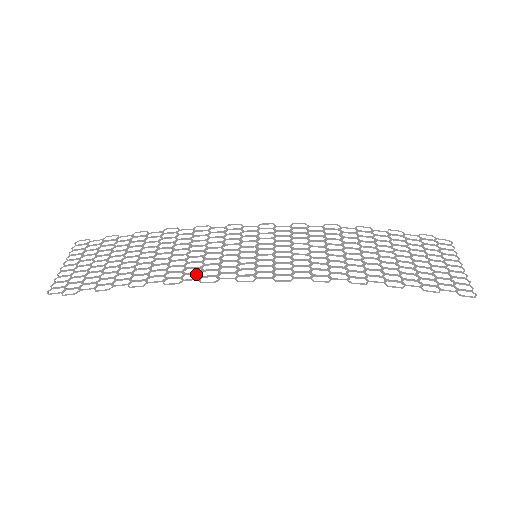
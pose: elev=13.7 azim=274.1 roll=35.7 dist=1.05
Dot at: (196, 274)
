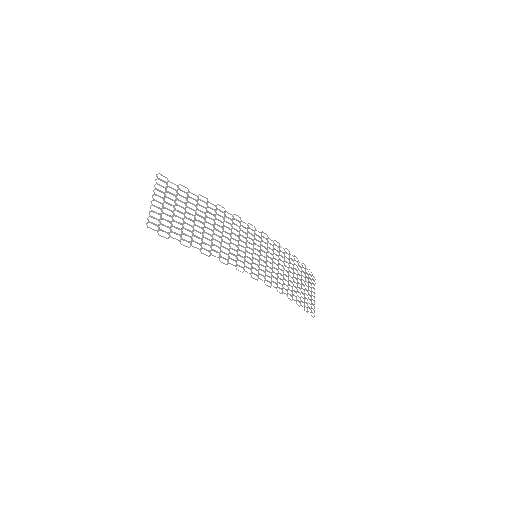
Dot at: (235, 261)
